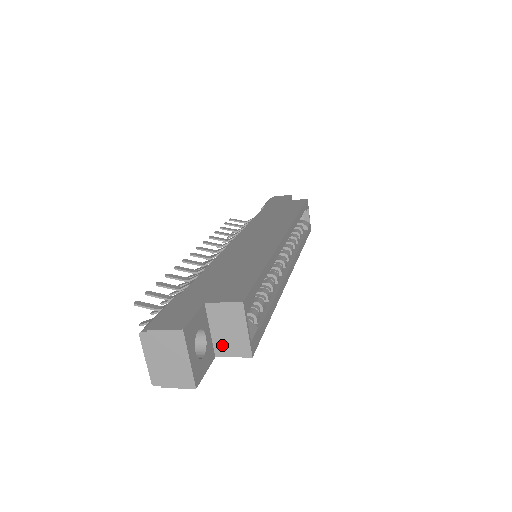
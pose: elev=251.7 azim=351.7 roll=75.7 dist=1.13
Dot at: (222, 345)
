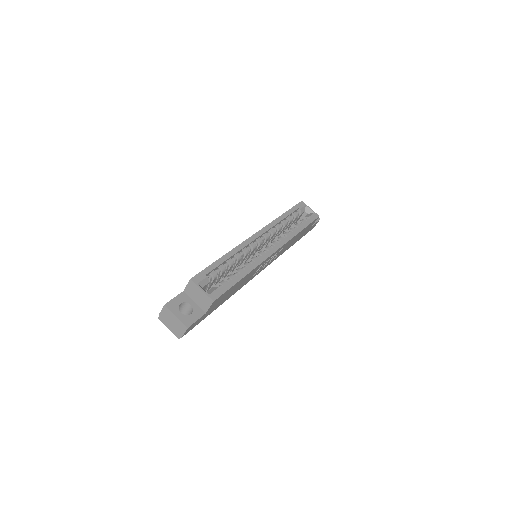
Dot at: (203, 305)
